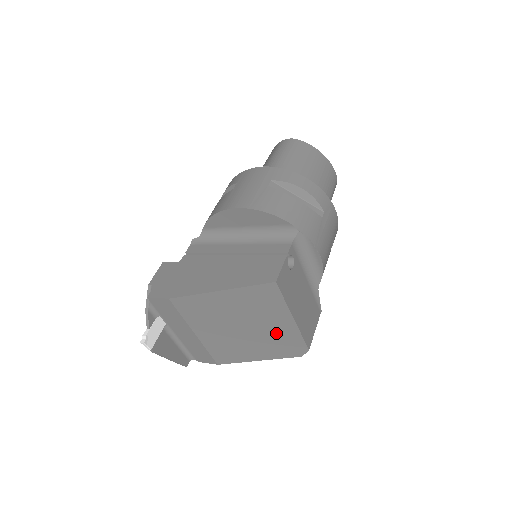
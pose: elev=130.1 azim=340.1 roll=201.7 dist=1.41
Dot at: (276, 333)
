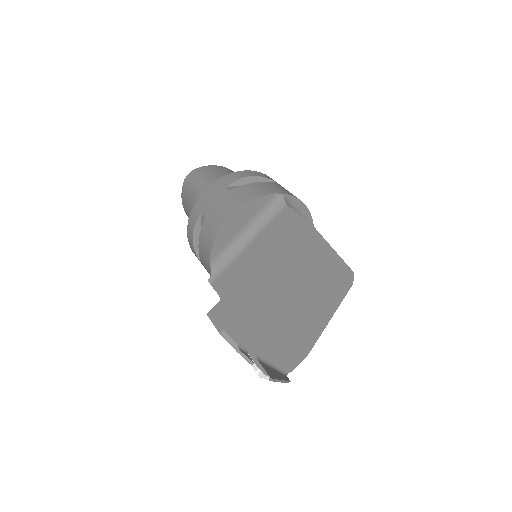
Dot at: (330, 277)
